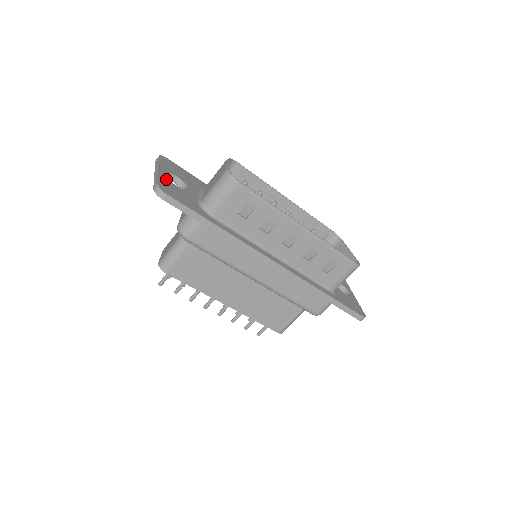
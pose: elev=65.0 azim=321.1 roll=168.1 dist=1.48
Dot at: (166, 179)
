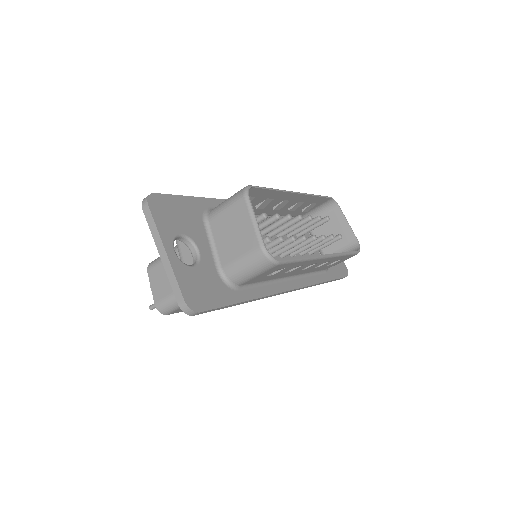
Dot at: (182, 268)
